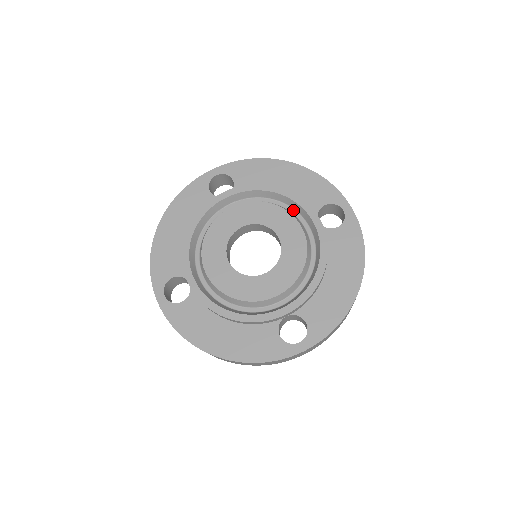
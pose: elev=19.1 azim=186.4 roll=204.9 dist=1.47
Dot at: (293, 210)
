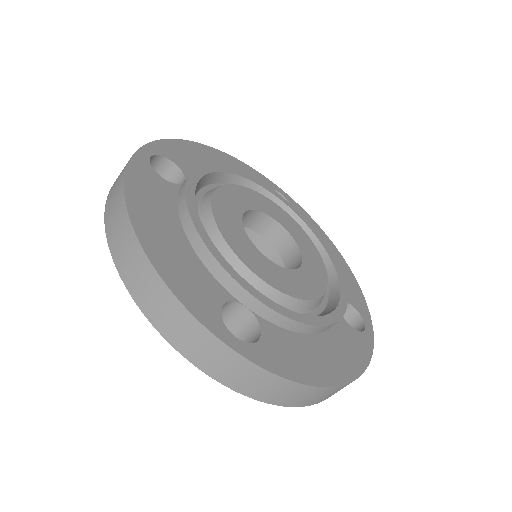
Dot at: occluded
